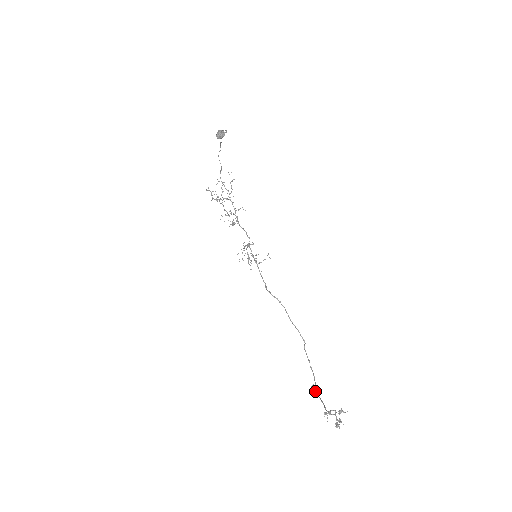
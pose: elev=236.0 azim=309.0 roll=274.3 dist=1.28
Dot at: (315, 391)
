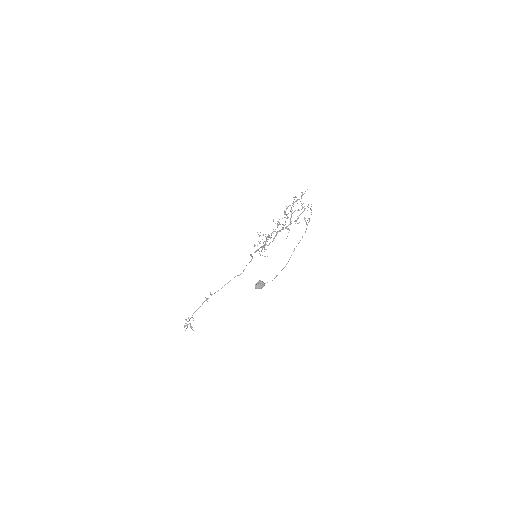
Dot at: (207, 298)
